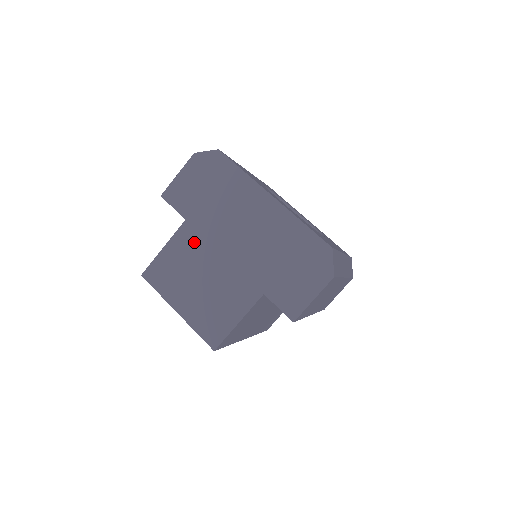
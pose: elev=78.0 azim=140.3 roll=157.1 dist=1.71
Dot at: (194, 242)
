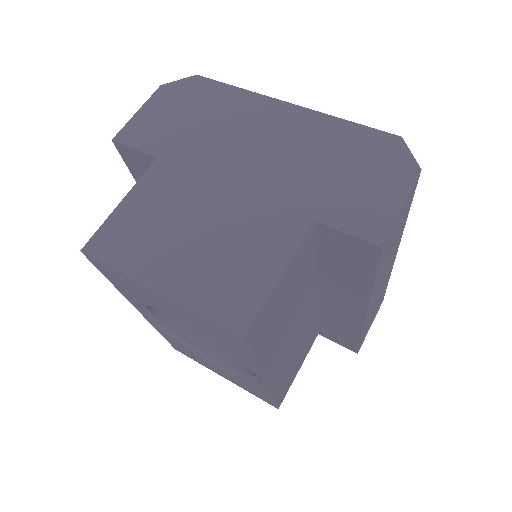
Dot at: (175, 182)
